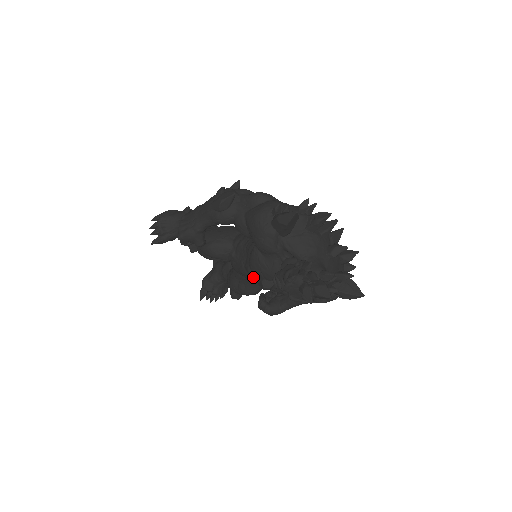
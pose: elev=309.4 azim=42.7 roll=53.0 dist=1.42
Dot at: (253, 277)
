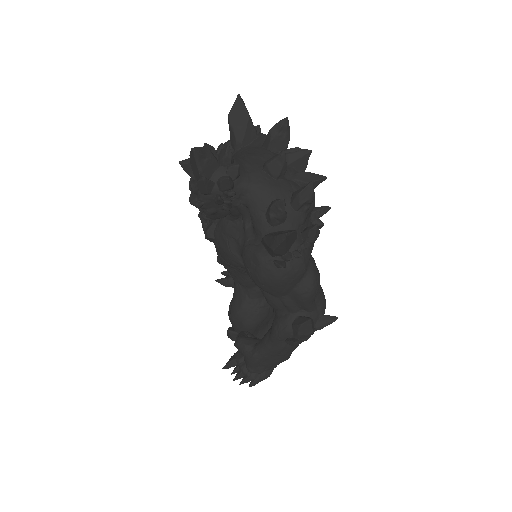
Dot at: occluded
